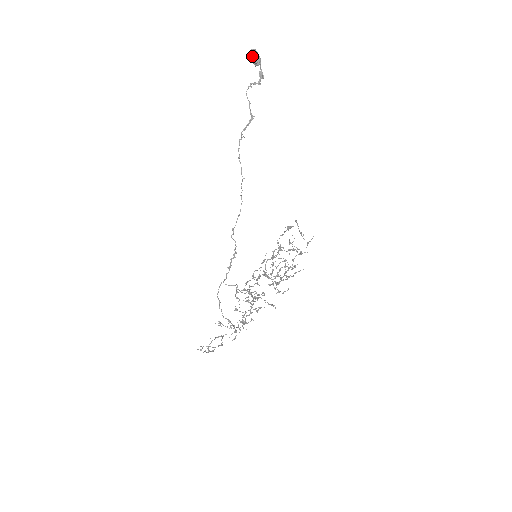
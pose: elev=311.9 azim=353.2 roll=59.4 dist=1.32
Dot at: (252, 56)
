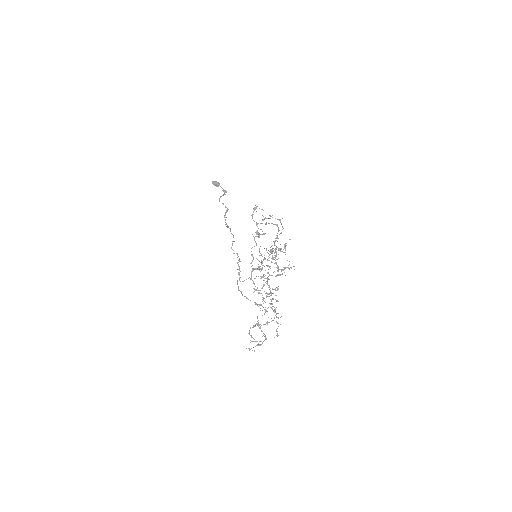
Dot at: (213, 183)
